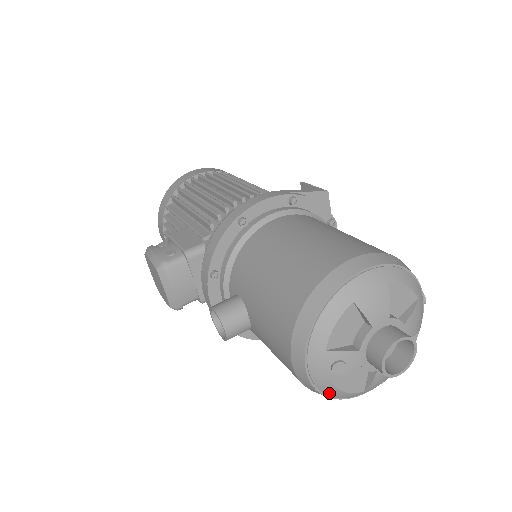
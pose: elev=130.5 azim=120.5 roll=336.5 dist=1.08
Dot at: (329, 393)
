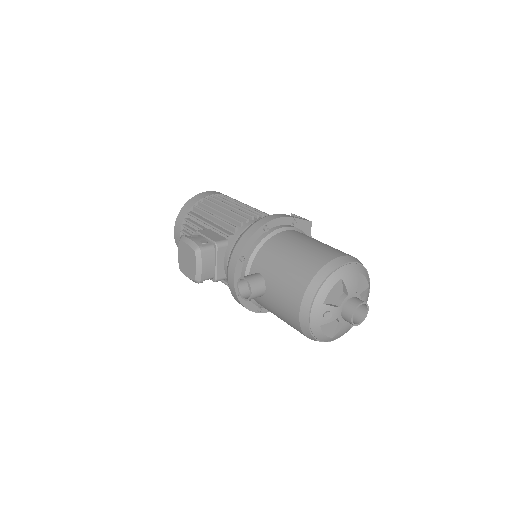
Dot at: (316, 334)
